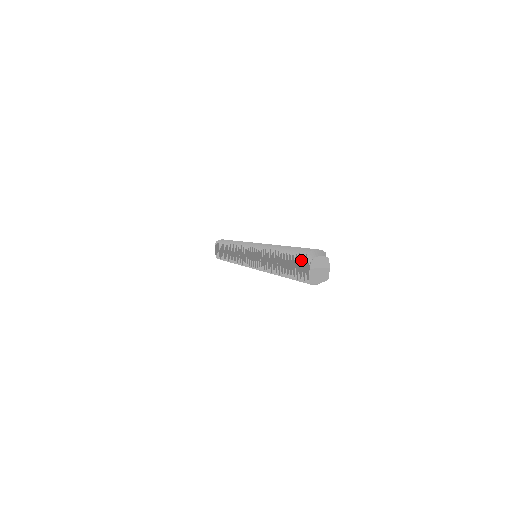
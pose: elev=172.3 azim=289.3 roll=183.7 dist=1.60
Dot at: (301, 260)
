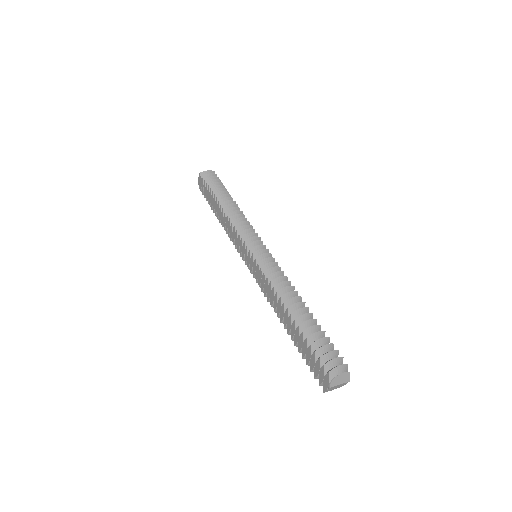
Dot at: (320, 365)
